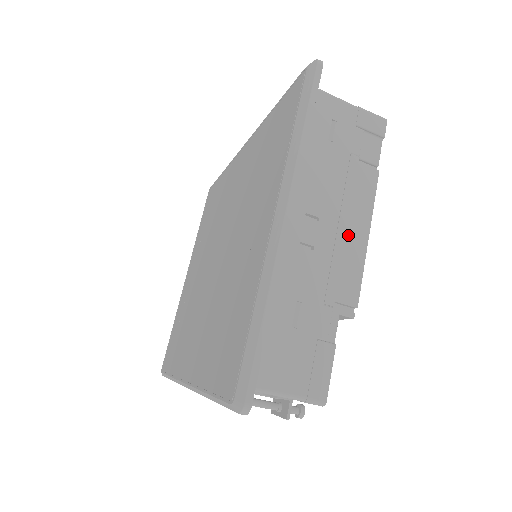
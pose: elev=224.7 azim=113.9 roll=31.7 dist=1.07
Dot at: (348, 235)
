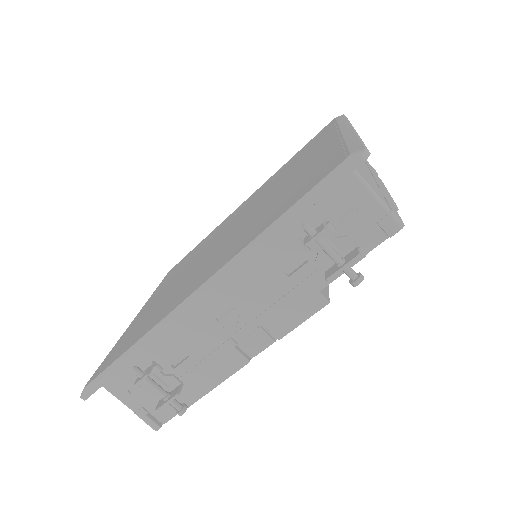
Dot at: (378, 181)
